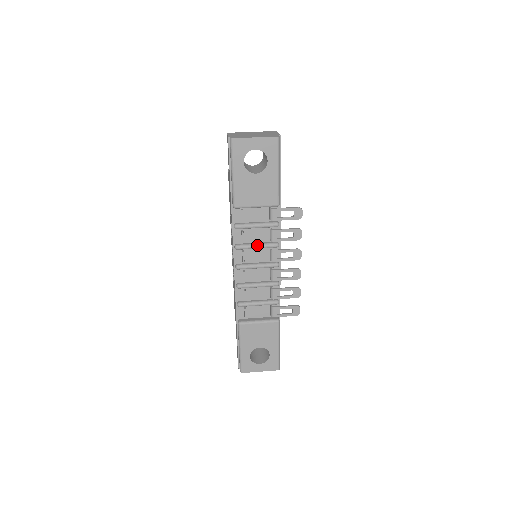
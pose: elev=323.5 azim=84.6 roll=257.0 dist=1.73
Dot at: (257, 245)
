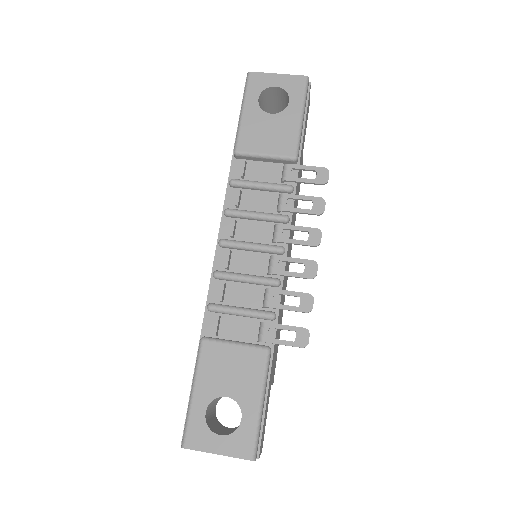
Dot at: (256, 212)
